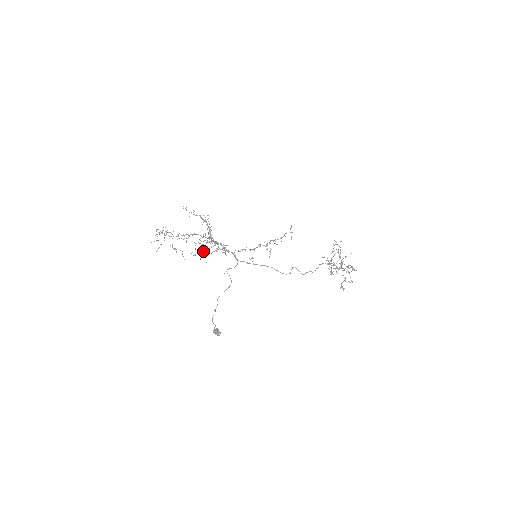
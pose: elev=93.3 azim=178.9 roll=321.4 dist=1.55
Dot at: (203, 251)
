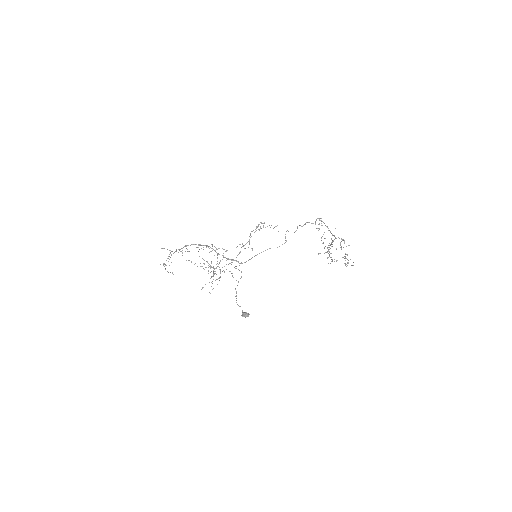
Dot at: occluded
